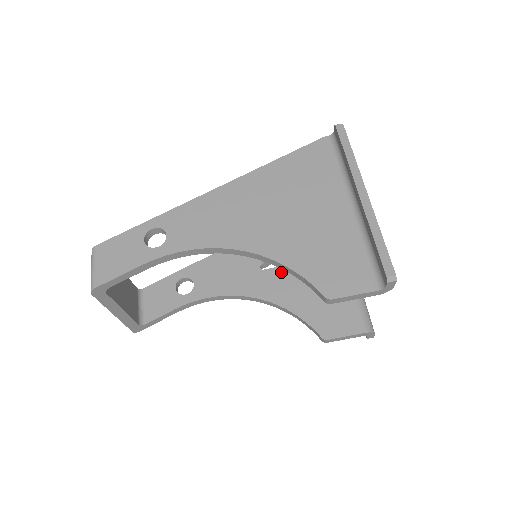
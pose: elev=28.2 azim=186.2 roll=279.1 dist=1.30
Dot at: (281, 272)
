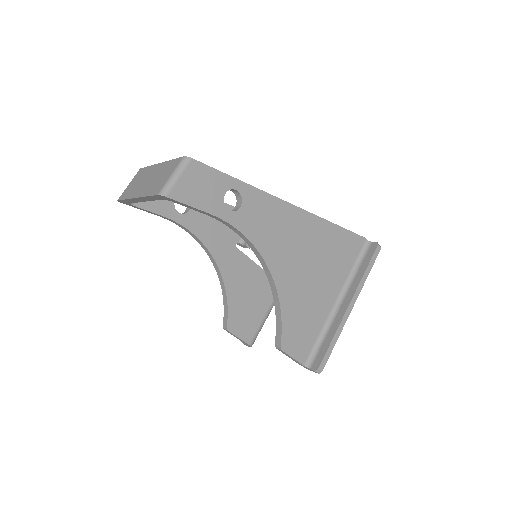
Dot at: (244, 260)
